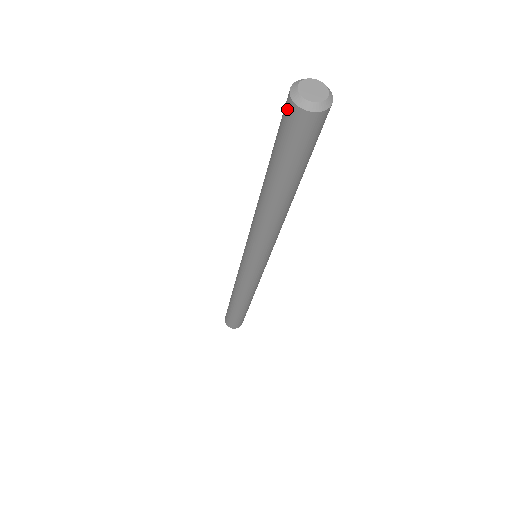
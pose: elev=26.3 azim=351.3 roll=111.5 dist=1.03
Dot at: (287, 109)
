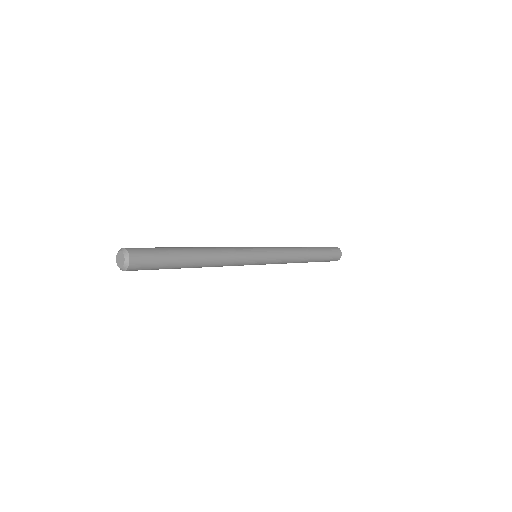
Dot at: occluded
